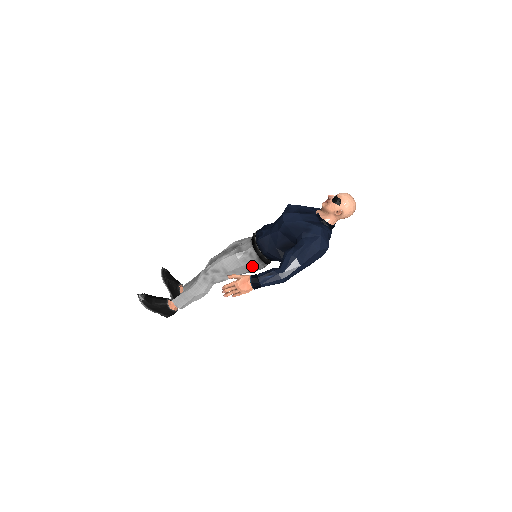
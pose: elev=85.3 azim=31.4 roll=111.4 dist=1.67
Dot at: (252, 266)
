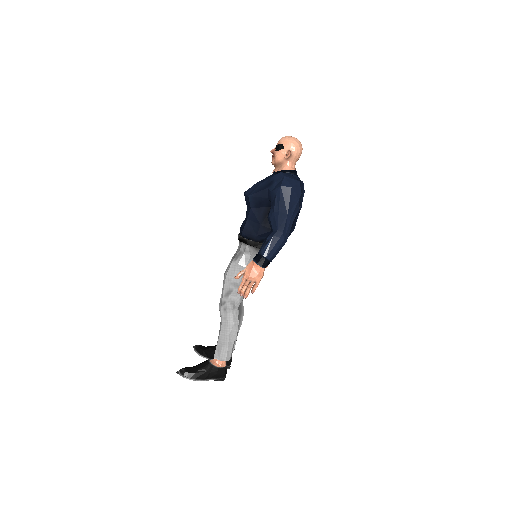
Dot at: occluded
